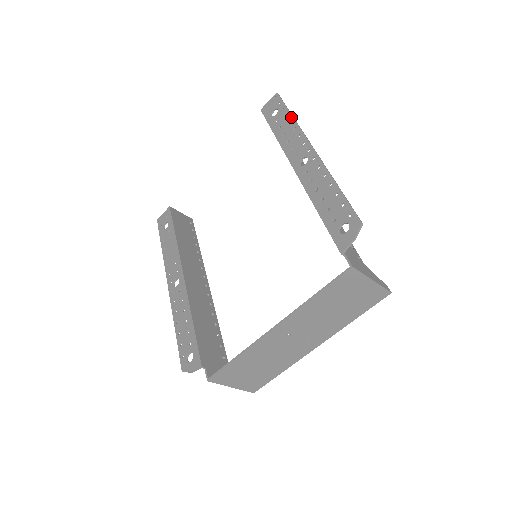
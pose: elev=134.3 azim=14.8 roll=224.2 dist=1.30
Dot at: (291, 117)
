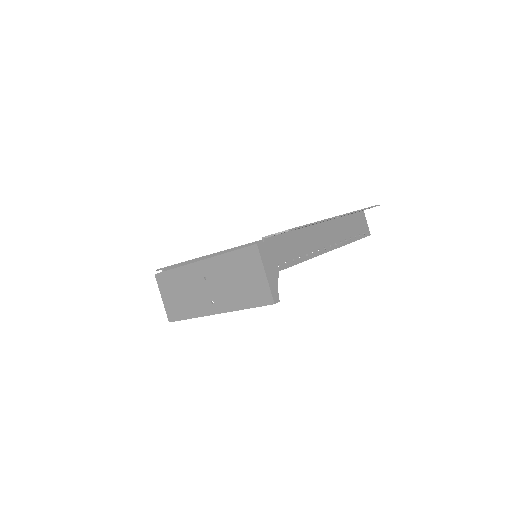
Dot at: (361, 209)
